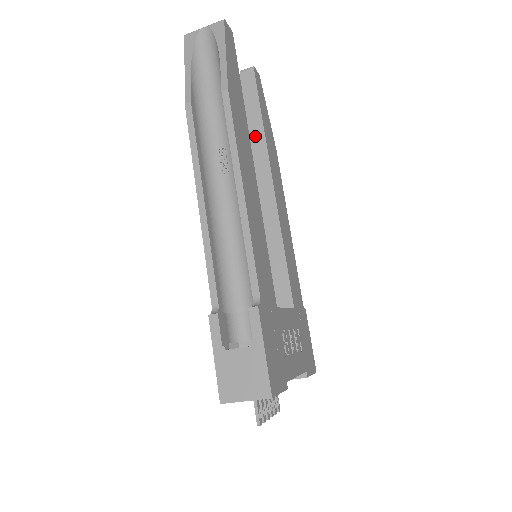
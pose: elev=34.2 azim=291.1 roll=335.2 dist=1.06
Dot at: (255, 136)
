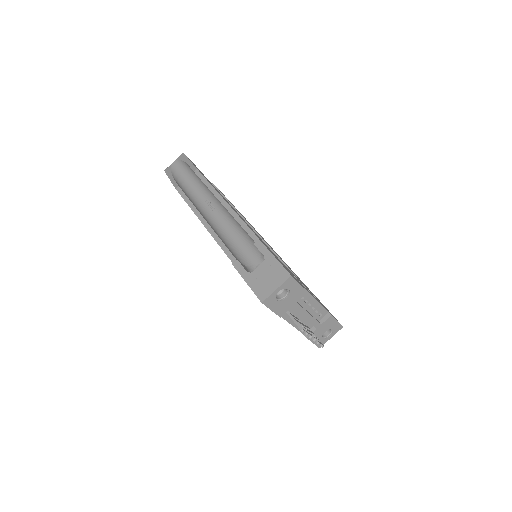
Dot at: occluded
